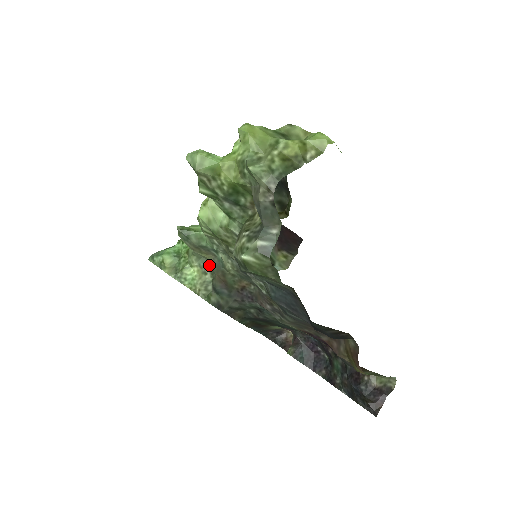
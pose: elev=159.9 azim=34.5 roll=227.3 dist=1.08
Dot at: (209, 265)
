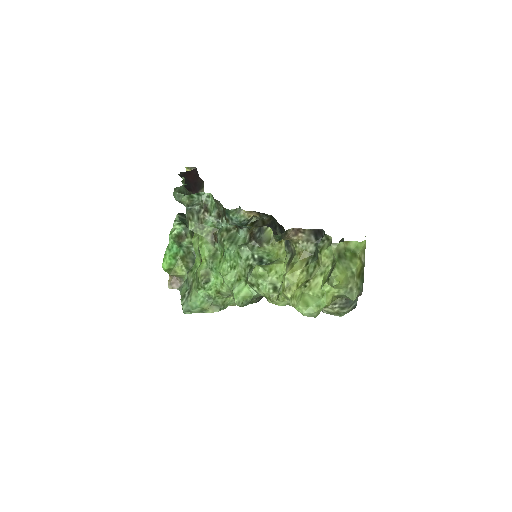
Dot at: occluded
